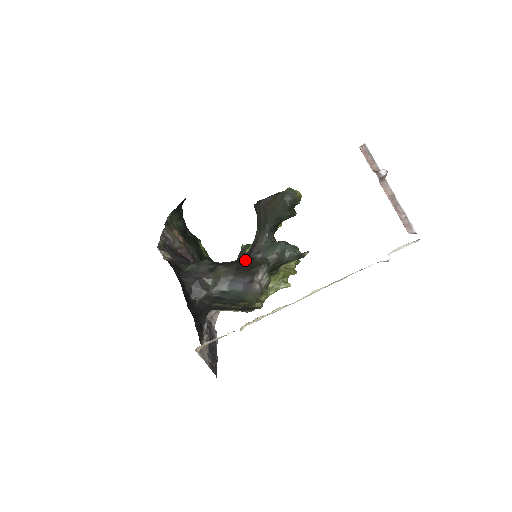
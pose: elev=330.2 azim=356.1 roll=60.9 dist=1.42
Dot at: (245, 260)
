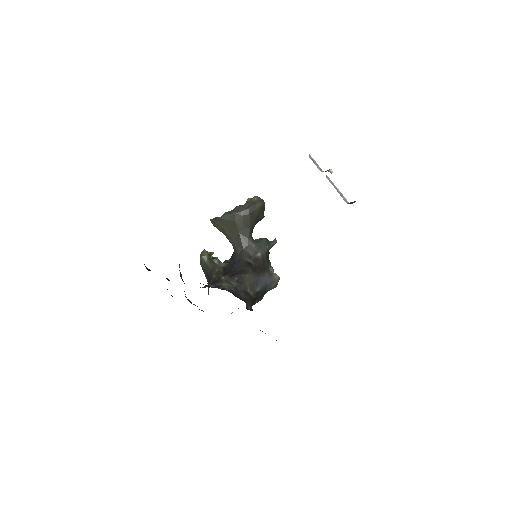
Dot at: (252, 262)
